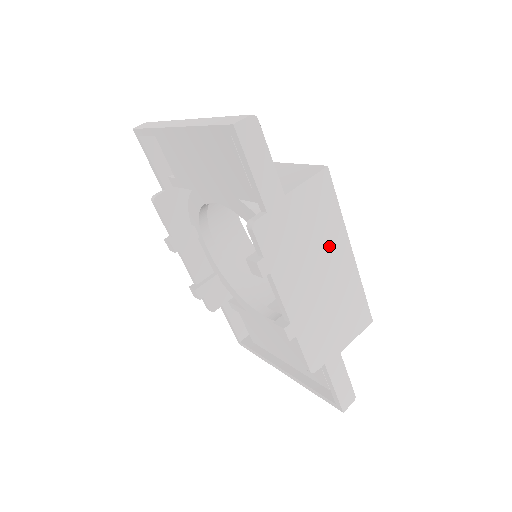
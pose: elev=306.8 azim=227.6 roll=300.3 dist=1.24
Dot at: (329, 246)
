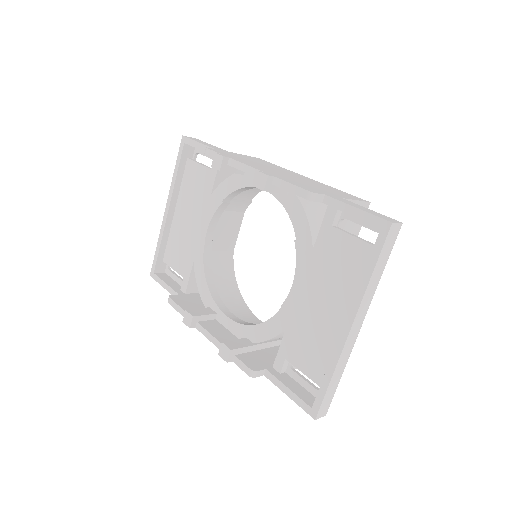
Dot at: (281, 170)
